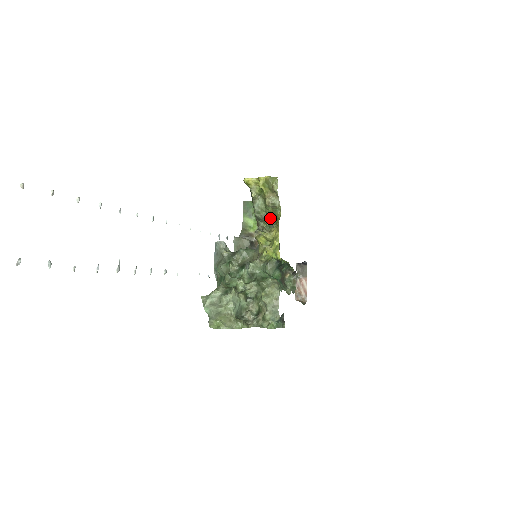
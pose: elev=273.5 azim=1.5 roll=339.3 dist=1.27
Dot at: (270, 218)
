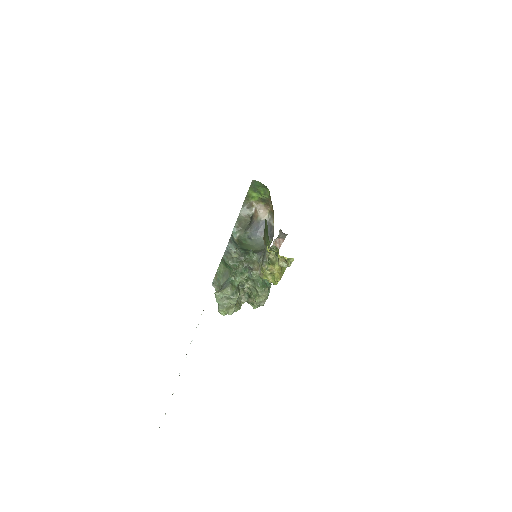
Dot at: occluded
